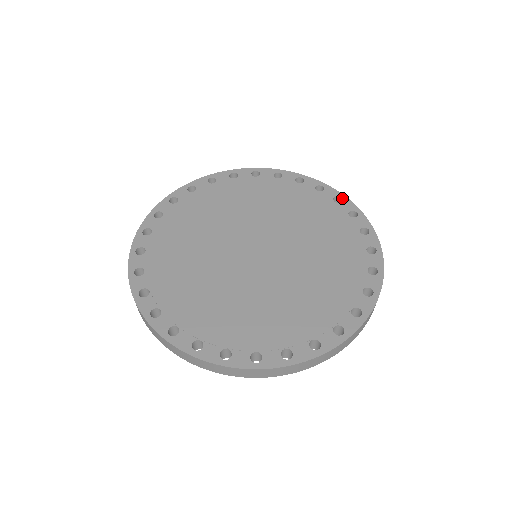
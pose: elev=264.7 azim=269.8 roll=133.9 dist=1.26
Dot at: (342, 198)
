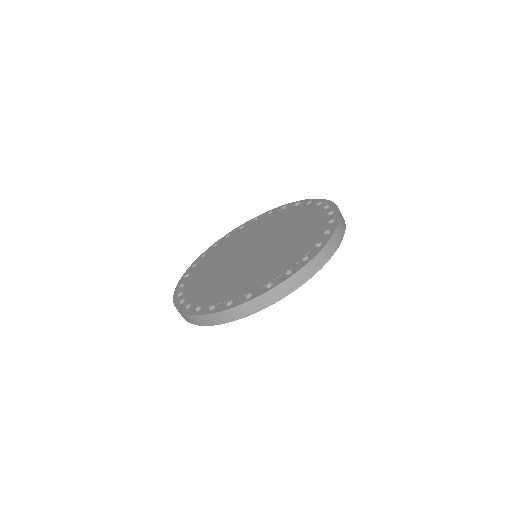
Dot at: (271, 211)
